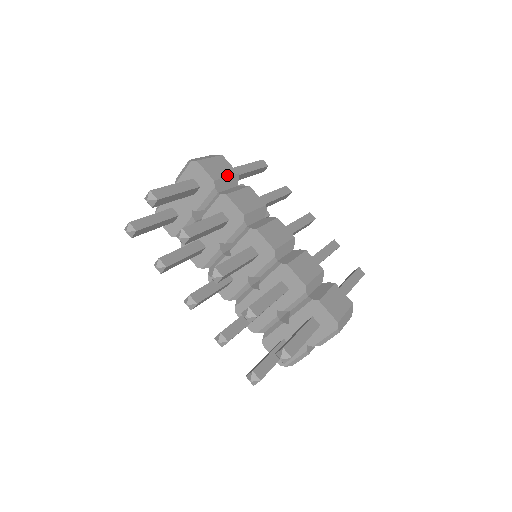
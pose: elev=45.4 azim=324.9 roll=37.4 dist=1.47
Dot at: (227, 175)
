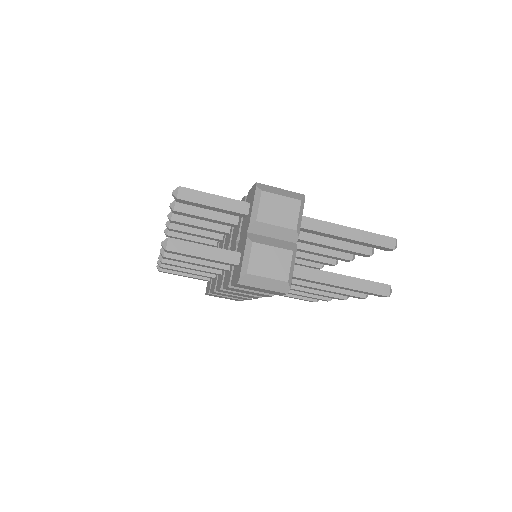
Dot at: occluded
